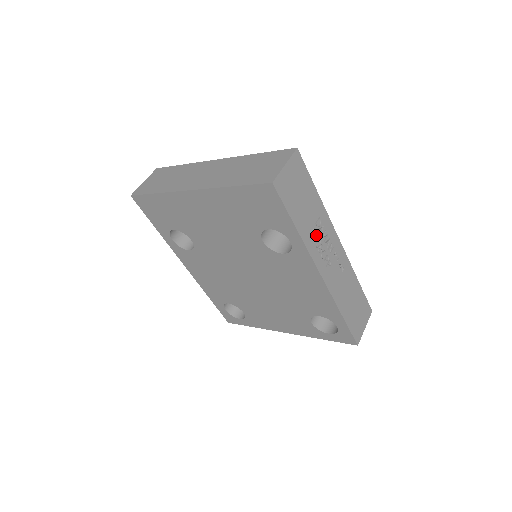
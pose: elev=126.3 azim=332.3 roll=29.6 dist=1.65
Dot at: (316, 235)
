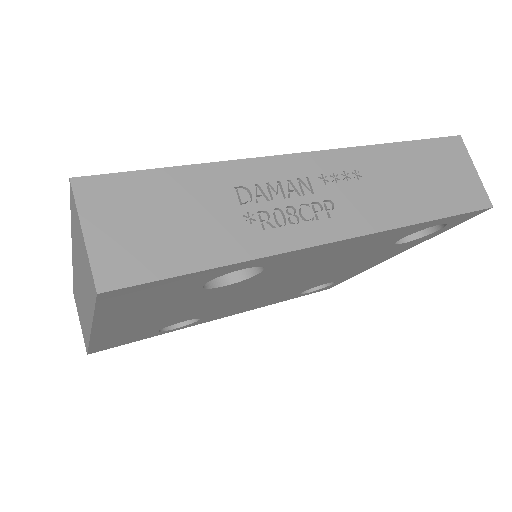
Dot at: (262, 215)
